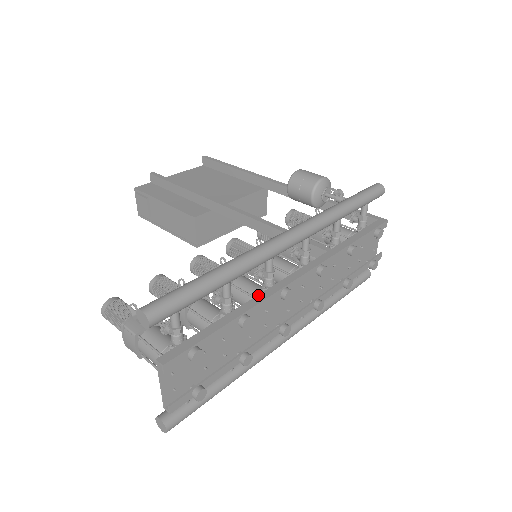
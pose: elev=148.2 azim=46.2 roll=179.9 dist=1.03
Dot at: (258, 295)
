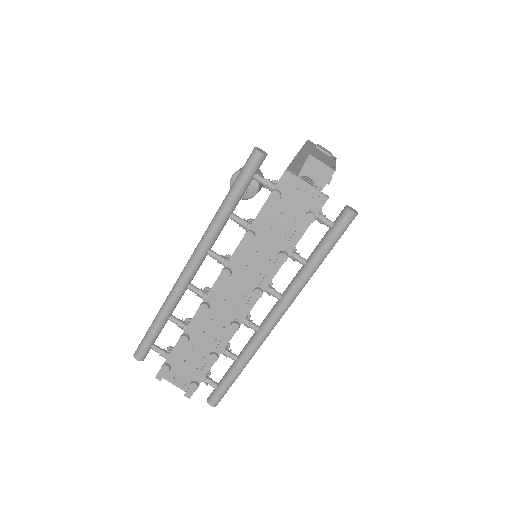
Dot at: occluded
